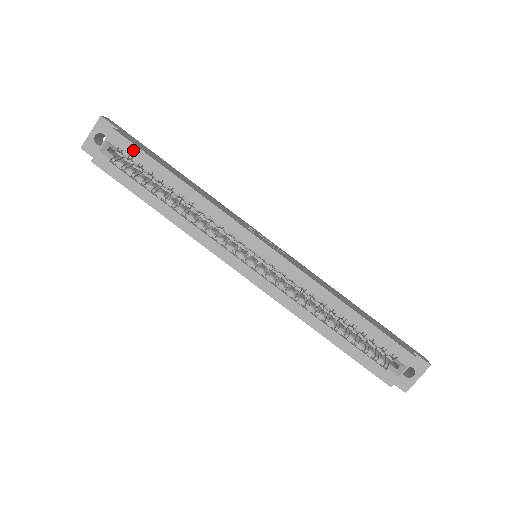
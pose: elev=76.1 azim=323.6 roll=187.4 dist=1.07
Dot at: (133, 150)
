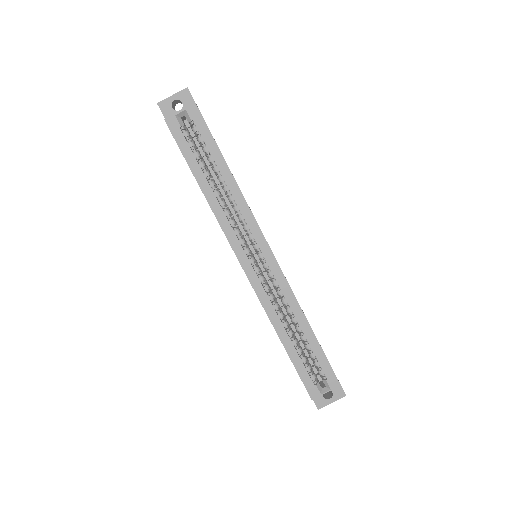
Dot at: (204, 129)
